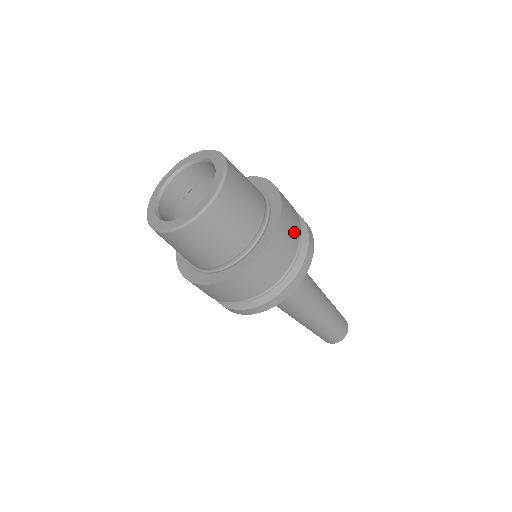
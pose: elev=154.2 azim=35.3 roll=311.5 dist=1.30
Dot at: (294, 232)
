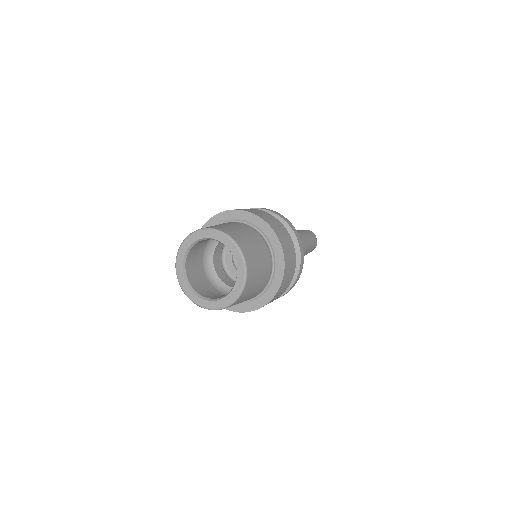
Dot at: (292, 263)
